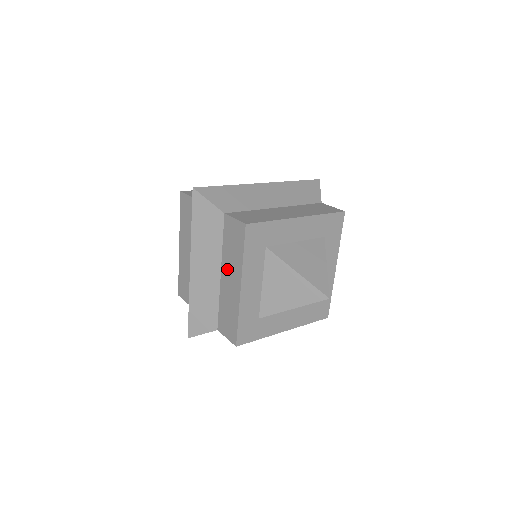
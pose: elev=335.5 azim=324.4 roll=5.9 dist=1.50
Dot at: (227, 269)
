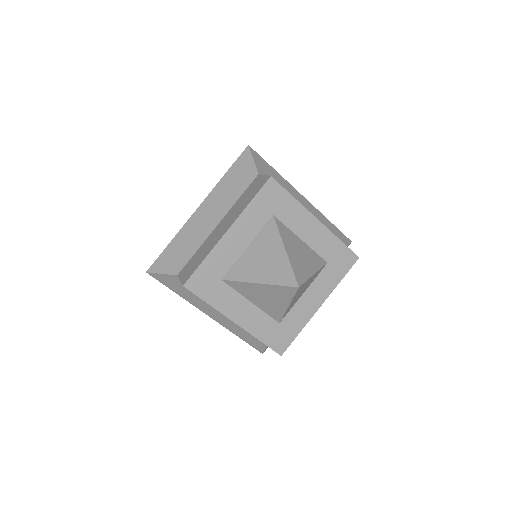
Dot at: occluded
